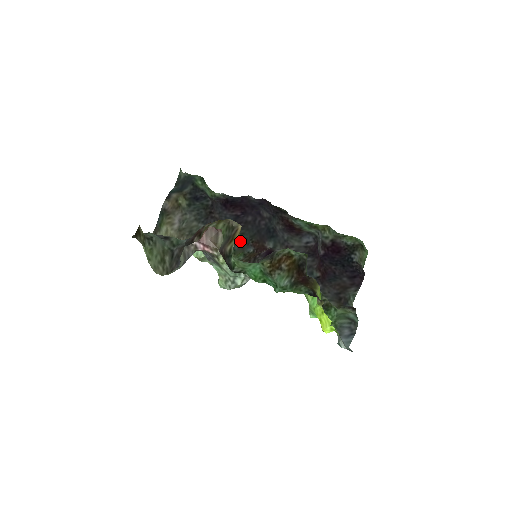
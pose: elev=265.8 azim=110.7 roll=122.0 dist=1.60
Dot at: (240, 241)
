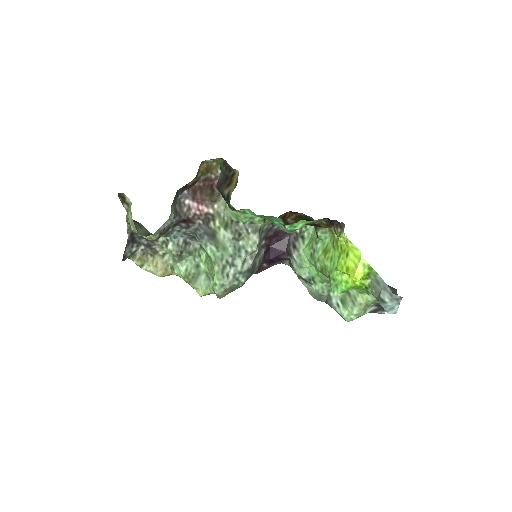
Dot at: occluded
